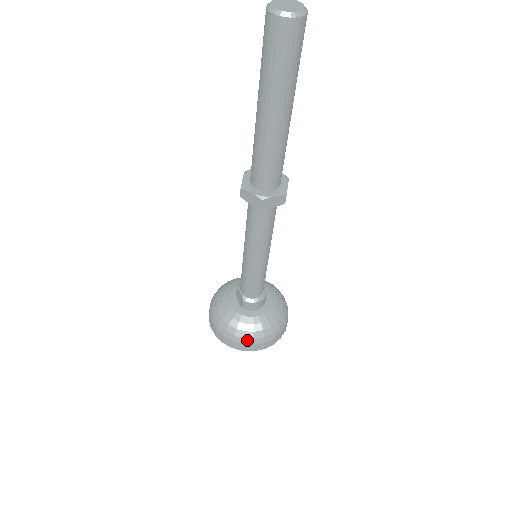
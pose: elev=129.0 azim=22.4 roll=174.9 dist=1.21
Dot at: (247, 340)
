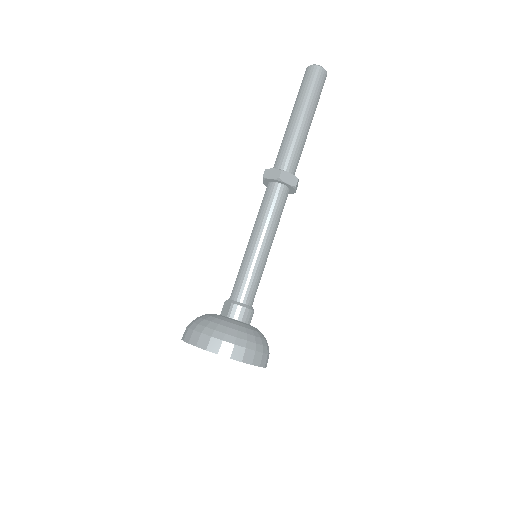
Dot at: (228, 337)
